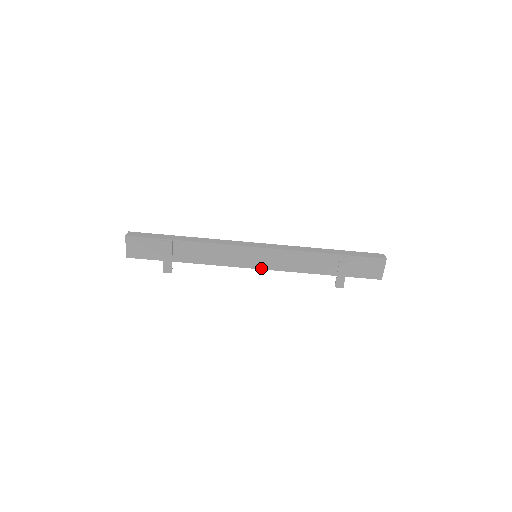
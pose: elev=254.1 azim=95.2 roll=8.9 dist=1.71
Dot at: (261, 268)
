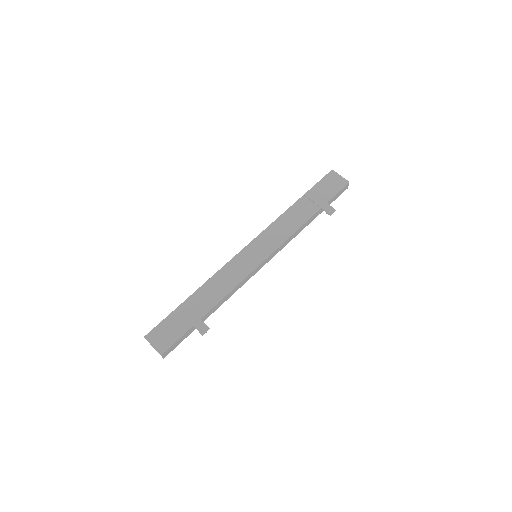
Dot at: (268, 256)
